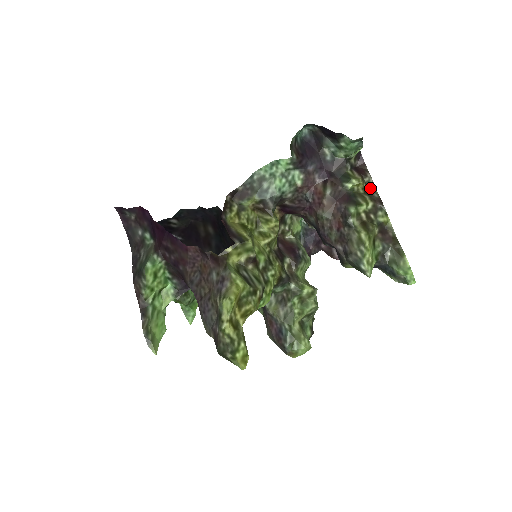
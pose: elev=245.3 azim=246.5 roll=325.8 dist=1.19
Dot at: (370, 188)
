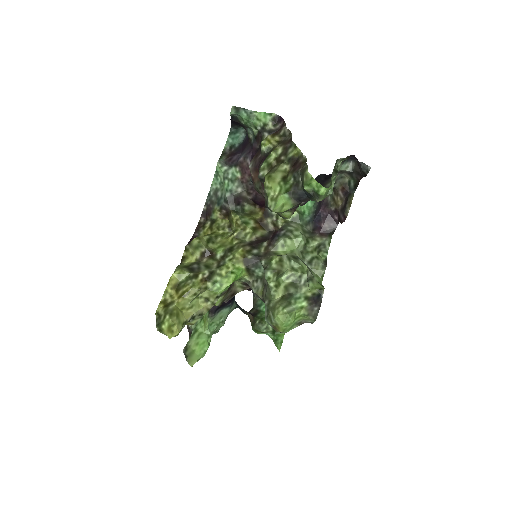
Dot at: (287, 137)
